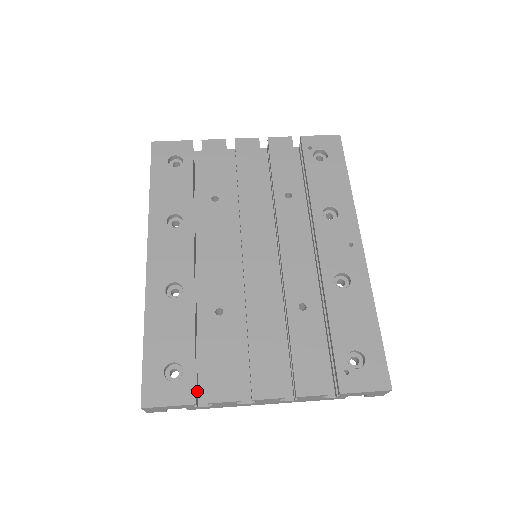
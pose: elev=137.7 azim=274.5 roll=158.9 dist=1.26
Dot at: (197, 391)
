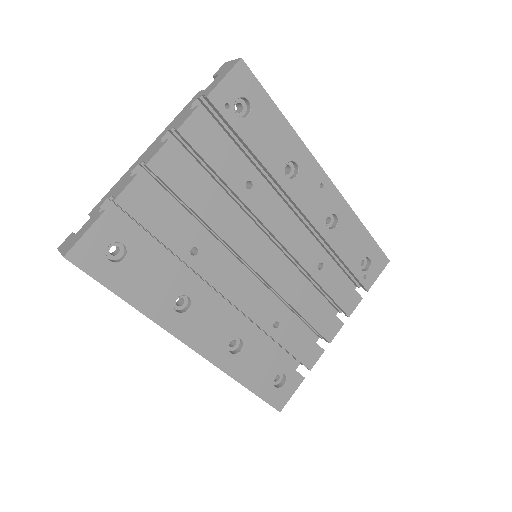
Dot at: occluded
